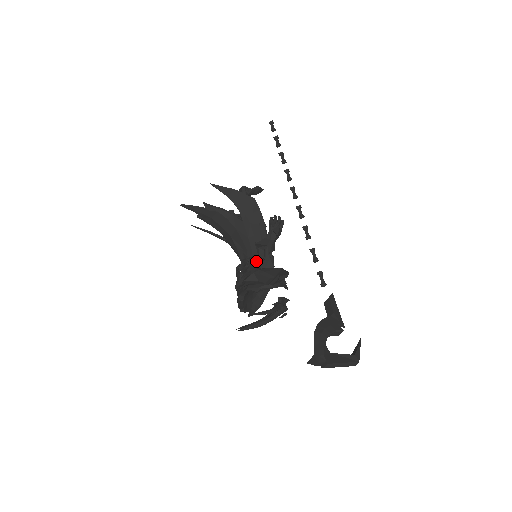
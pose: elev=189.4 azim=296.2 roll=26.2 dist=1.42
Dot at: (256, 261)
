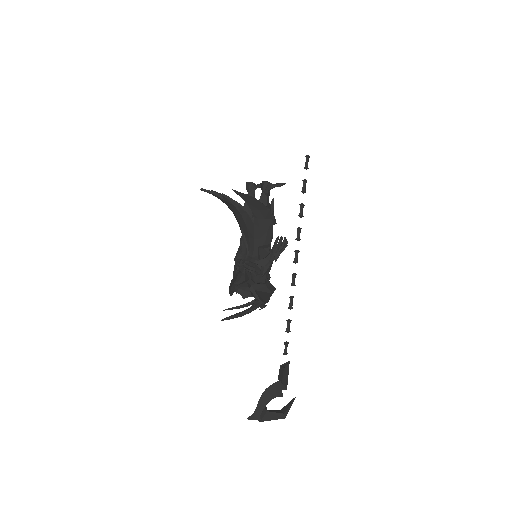
Dot at: (254, 263)
